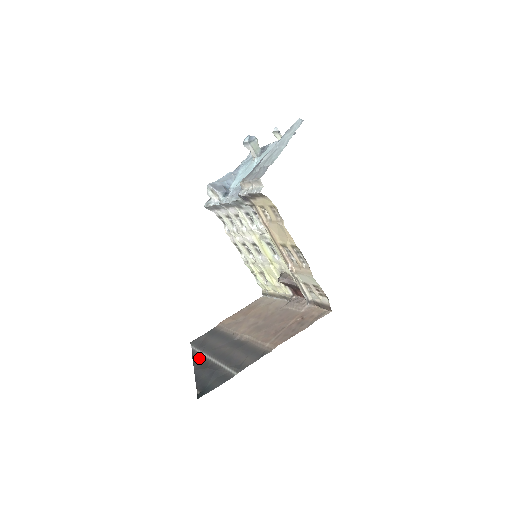
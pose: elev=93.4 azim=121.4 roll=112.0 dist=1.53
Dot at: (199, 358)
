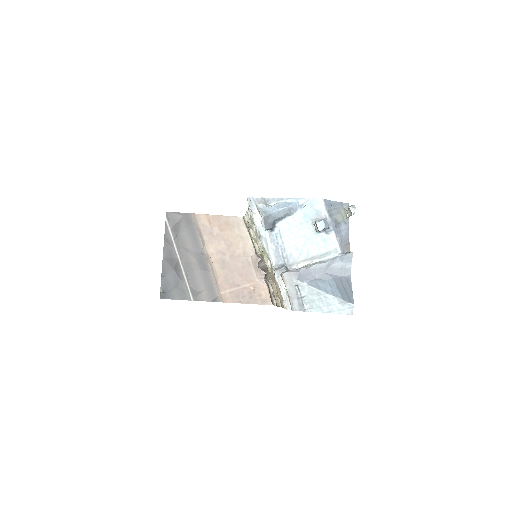
Dot at: (170, 246)
